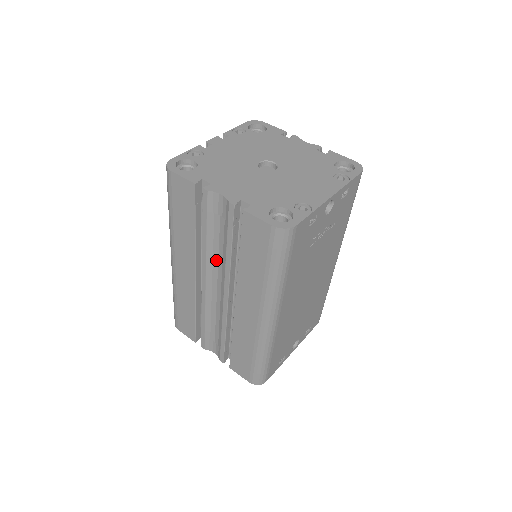
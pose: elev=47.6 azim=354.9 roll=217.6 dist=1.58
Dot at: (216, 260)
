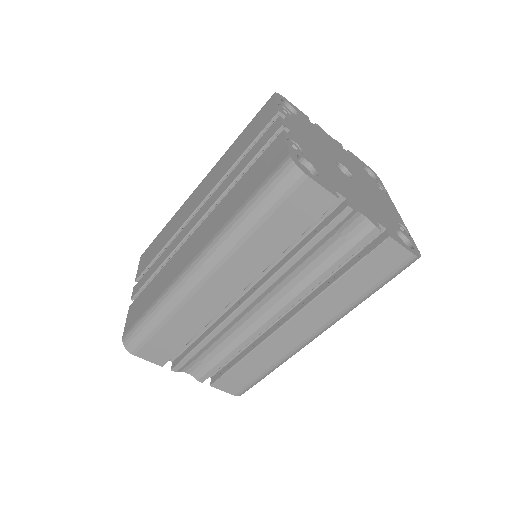
Dot at: (290, 279)
